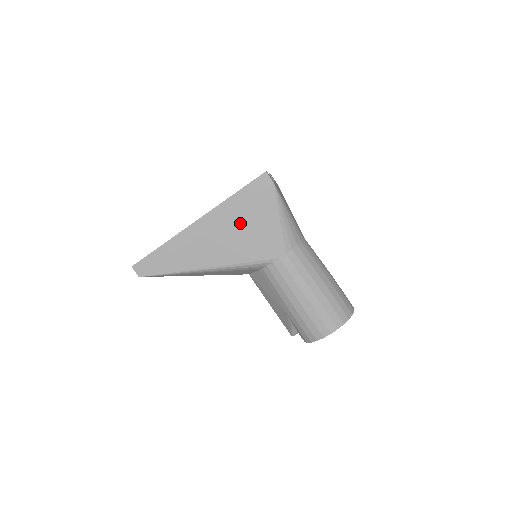
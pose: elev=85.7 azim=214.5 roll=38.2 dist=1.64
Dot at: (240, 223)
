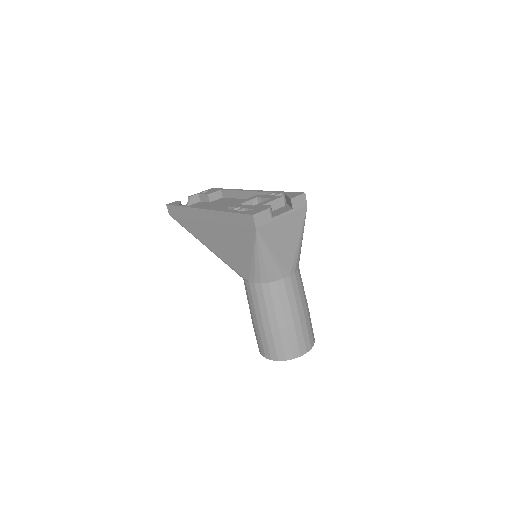
Dot at: (229, 236)
